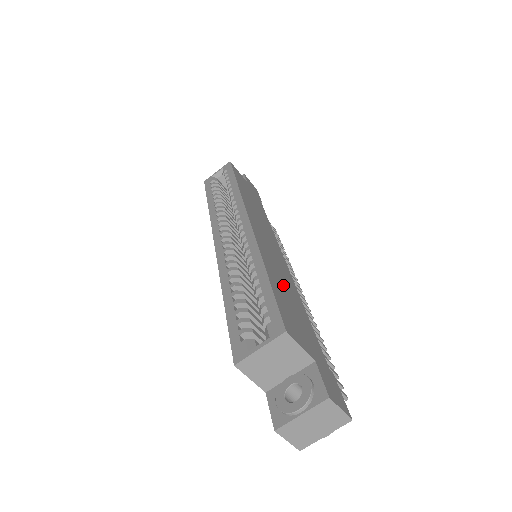
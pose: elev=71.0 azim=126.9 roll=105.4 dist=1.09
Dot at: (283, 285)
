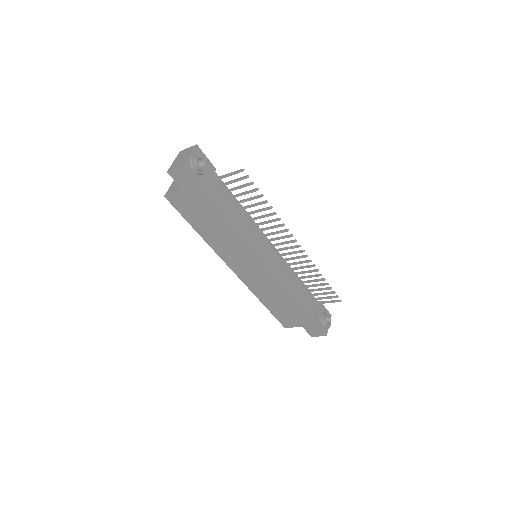
Dot at: occluded
